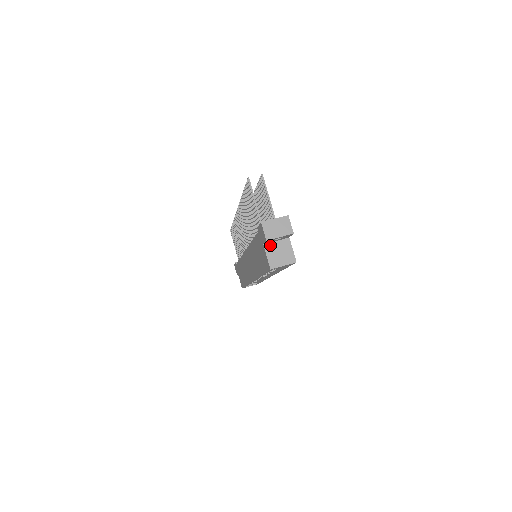
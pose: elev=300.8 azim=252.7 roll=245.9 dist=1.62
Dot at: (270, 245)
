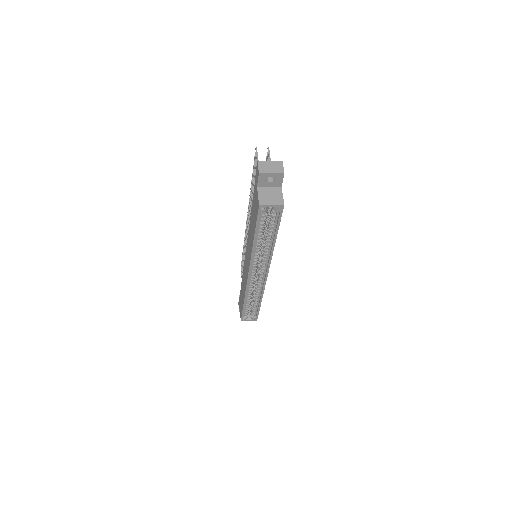
Dot at: (263, 188)
